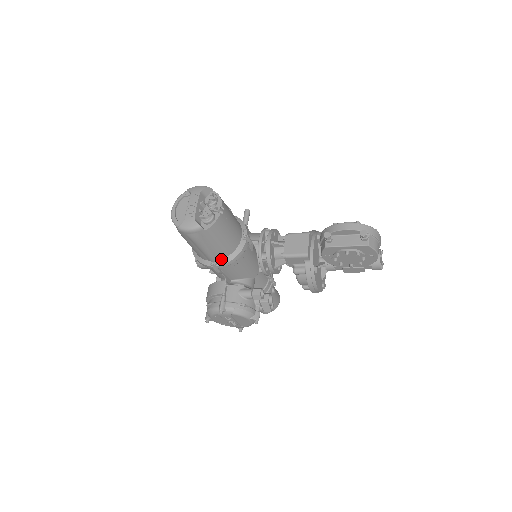
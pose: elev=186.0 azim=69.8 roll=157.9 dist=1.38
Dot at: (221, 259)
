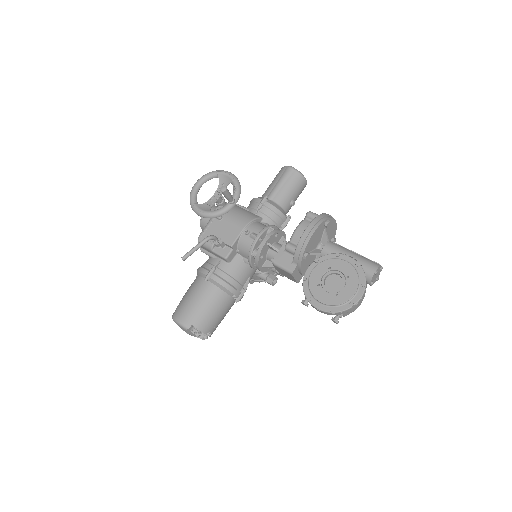
Dot at: occluded
